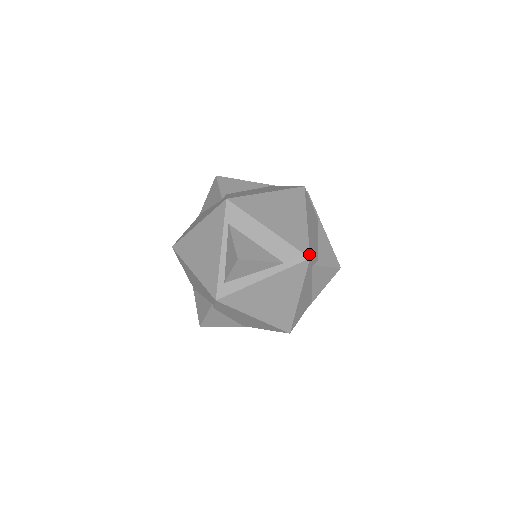
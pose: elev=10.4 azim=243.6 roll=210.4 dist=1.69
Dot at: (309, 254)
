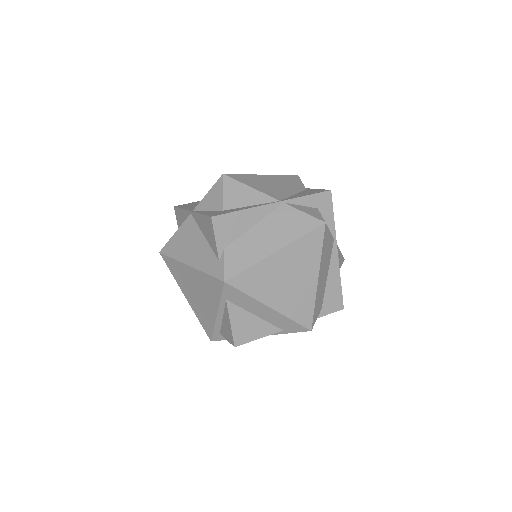
Dot at: (311, 326)
